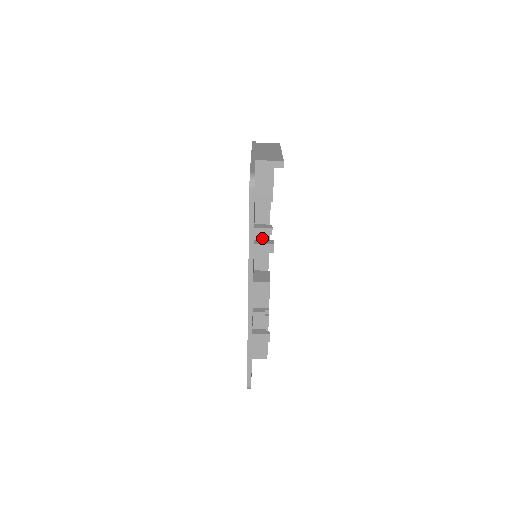
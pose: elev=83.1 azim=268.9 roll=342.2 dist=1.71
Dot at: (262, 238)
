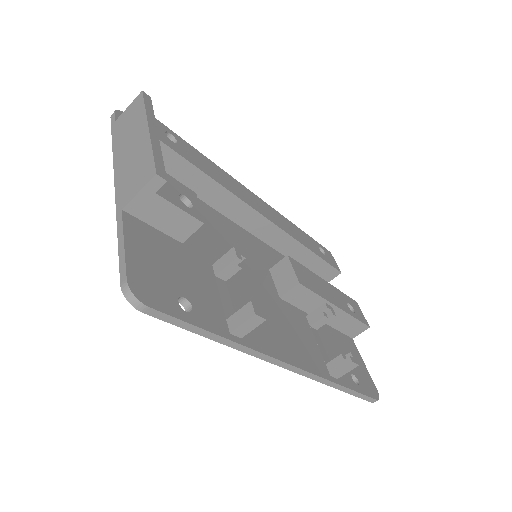
Dot at: (244, 216)
